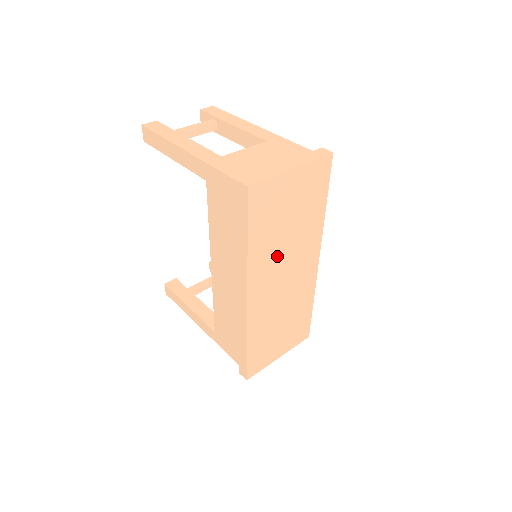
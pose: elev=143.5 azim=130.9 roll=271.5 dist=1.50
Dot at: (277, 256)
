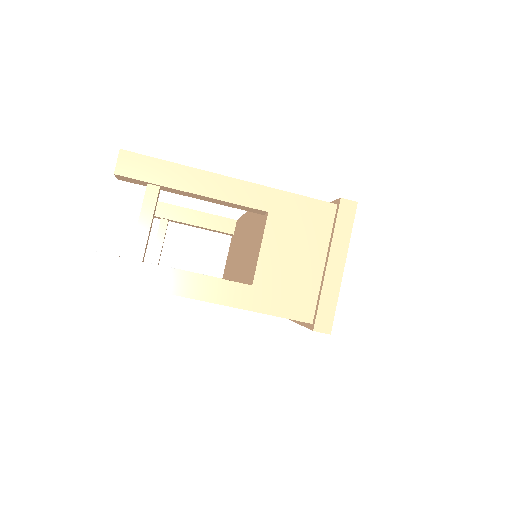
Dot at: occluded
